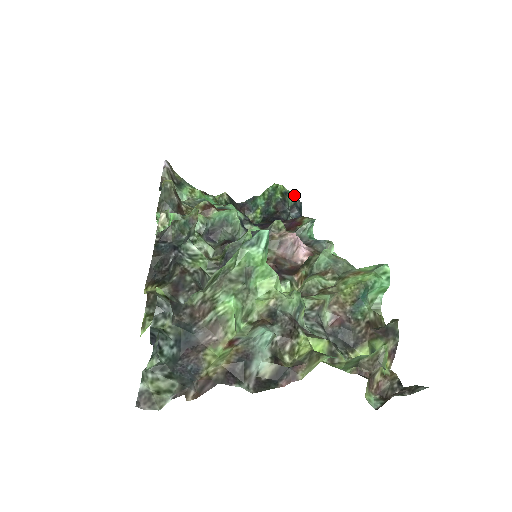
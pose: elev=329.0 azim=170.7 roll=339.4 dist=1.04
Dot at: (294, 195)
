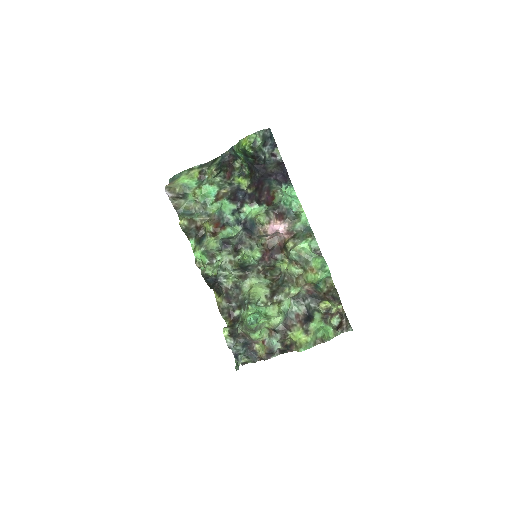
Dot at: (261, 134)
